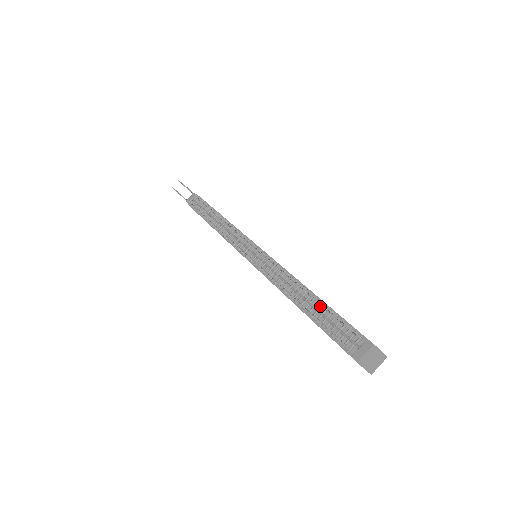
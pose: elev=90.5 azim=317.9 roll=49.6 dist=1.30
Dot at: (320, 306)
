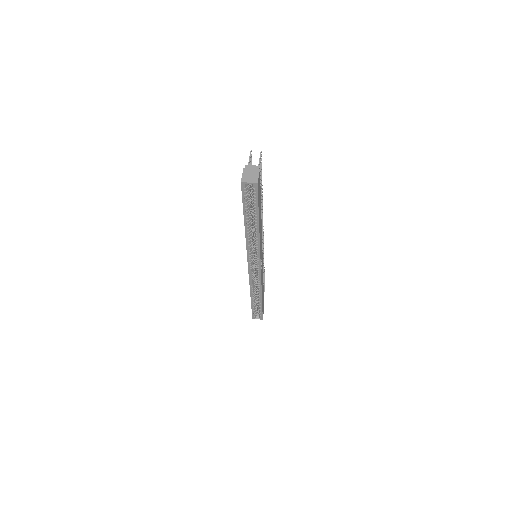
Dot at: occluded
